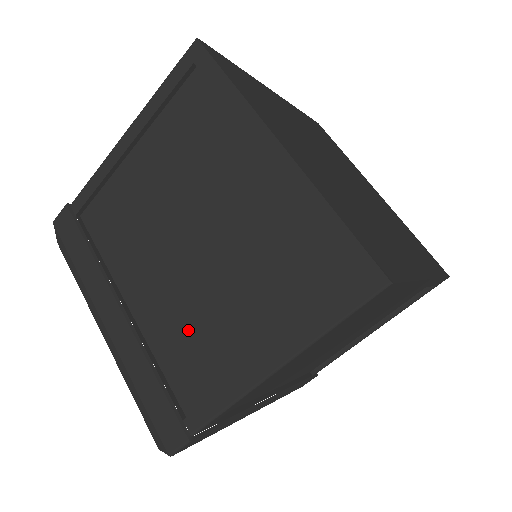
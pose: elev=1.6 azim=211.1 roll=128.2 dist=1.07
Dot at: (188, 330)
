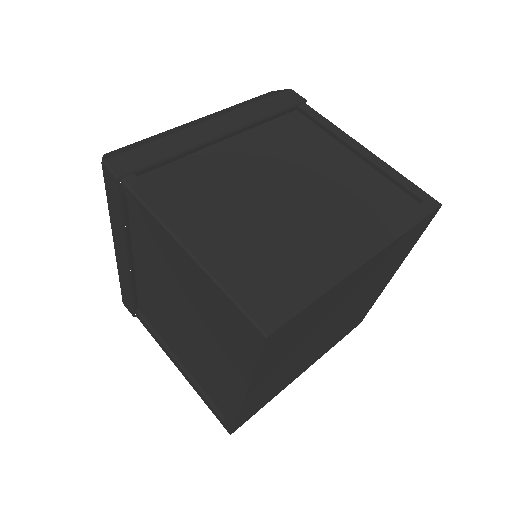
Dot at: (157, 311)
